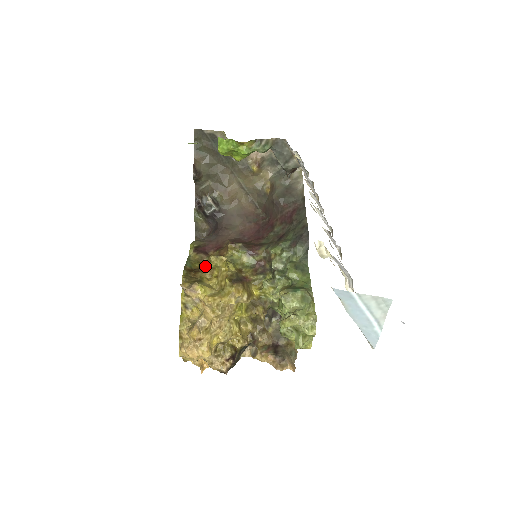
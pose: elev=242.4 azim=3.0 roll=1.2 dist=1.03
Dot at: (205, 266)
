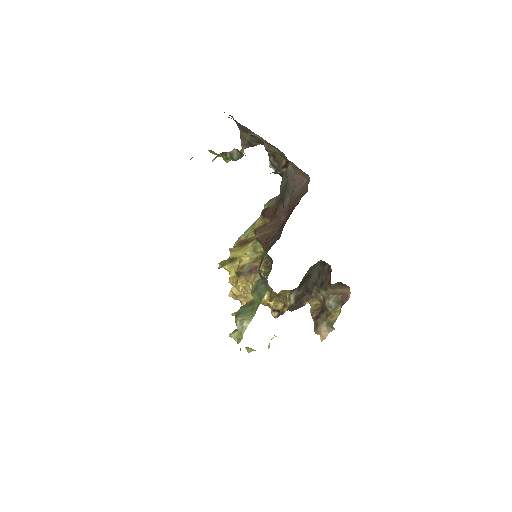
Dot at: occluded
